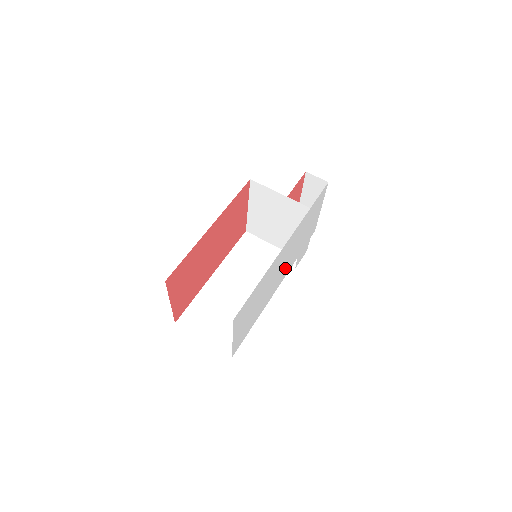
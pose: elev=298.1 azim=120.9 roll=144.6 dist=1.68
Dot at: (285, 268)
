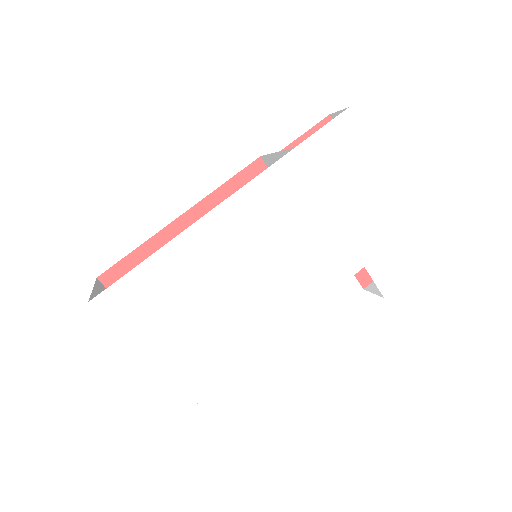
Dot at: (302, 271)
